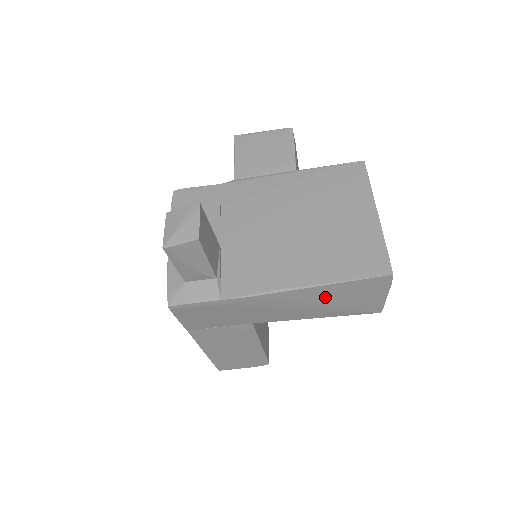
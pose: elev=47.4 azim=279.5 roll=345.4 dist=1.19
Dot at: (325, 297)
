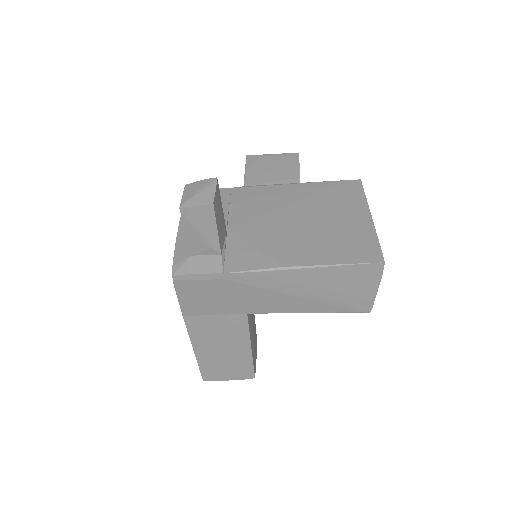
Dot at: (320, 283)
